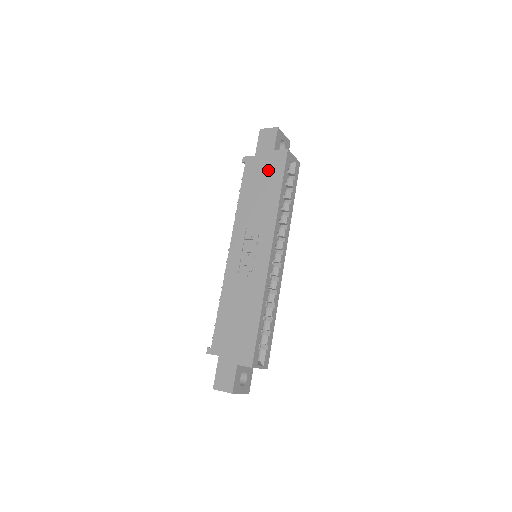
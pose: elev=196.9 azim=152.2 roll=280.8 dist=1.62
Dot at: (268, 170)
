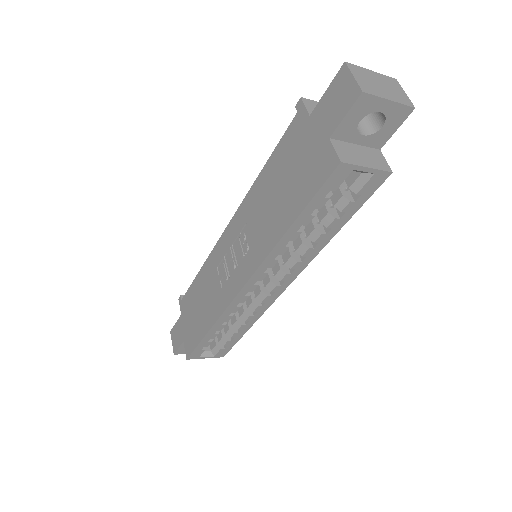
Dot at: (303, 167)
